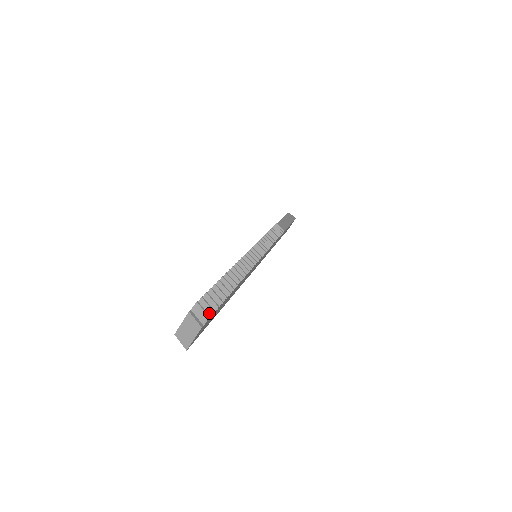
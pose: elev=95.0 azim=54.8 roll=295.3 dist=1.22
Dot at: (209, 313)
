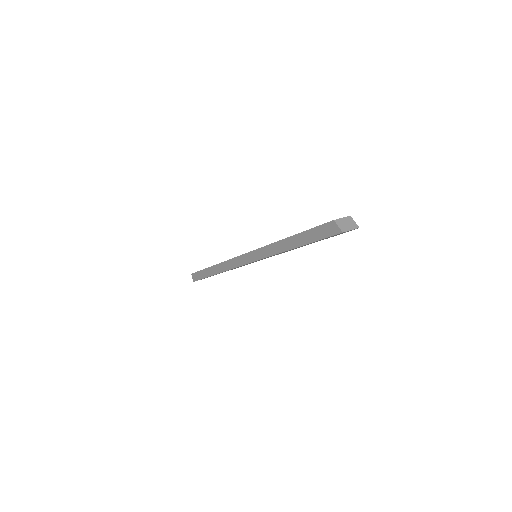
Dot at: occluded
